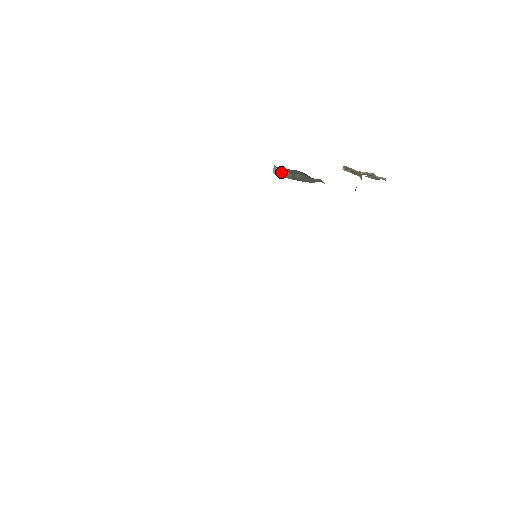
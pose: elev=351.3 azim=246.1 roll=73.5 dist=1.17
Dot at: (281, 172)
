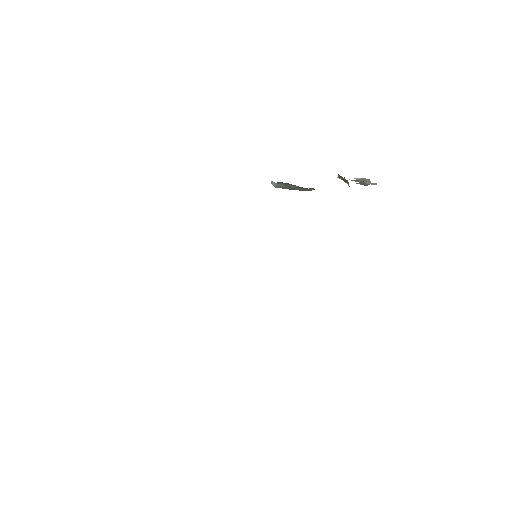
Dot at: (277, 184)
